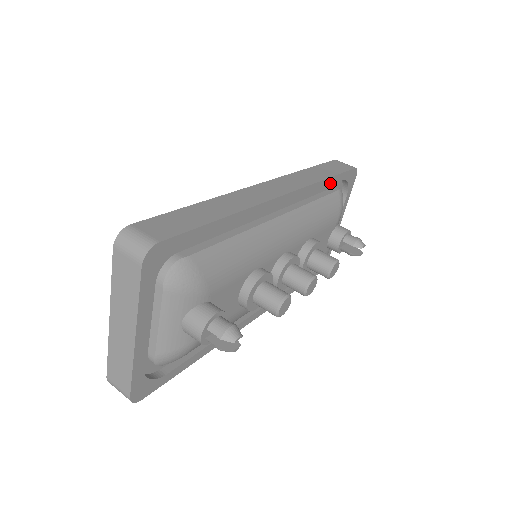
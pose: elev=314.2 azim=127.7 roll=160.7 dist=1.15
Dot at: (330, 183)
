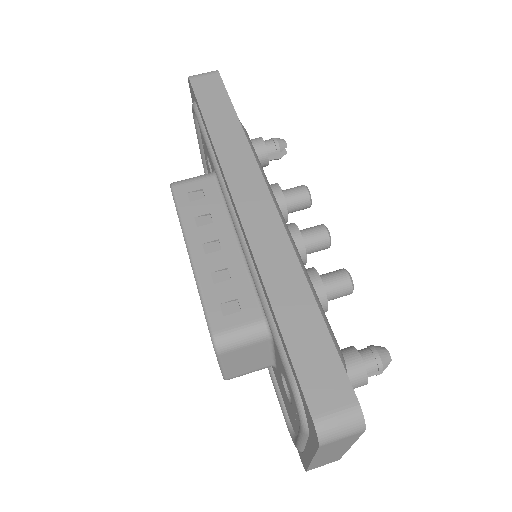
Dot at: occluded
